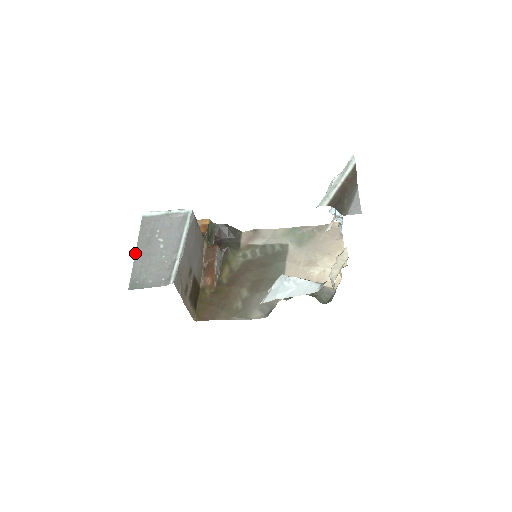
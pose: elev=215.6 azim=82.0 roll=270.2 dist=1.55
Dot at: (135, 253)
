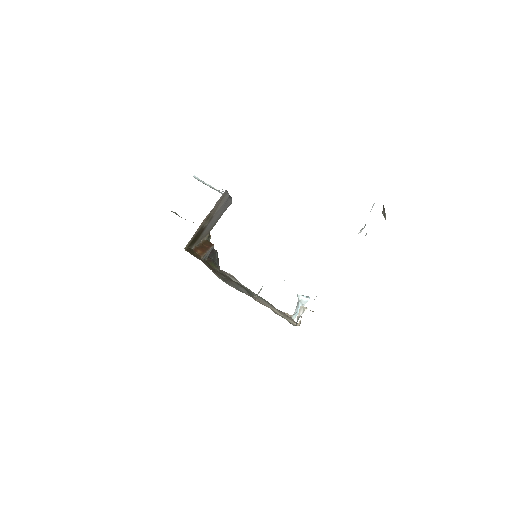
Dot at: occluded
